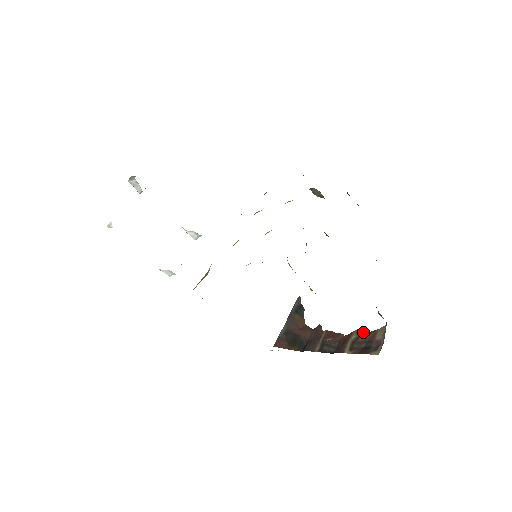
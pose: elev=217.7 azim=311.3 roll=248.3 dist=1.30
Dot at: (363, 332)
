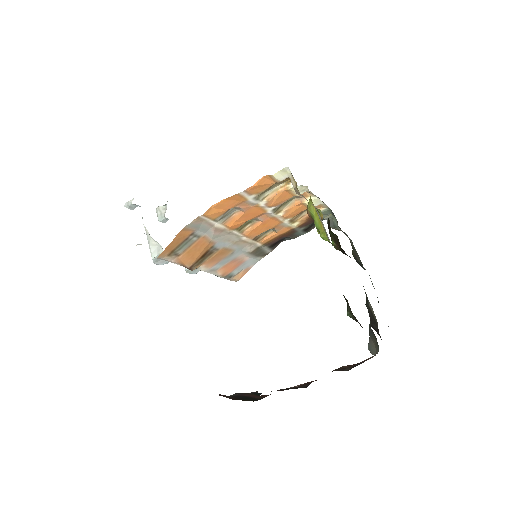
Dot at: occluded
